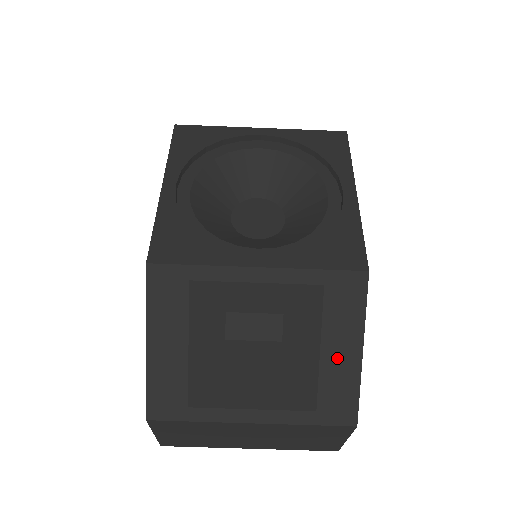
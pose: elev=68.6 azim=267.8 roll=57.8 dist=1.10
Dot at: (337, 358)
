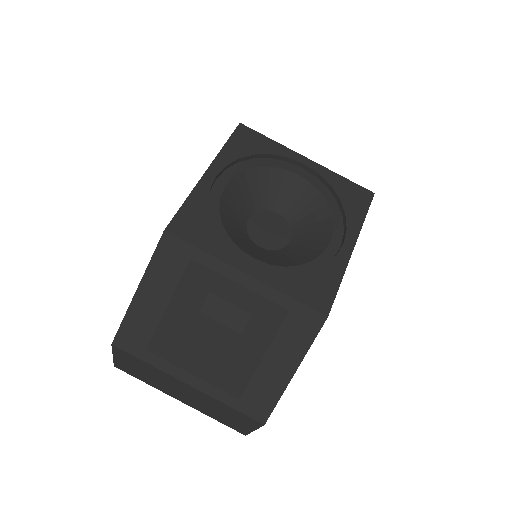
Dot at: (273, 368)
